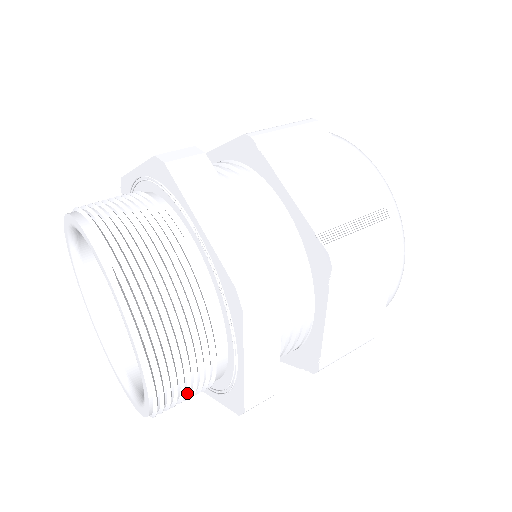
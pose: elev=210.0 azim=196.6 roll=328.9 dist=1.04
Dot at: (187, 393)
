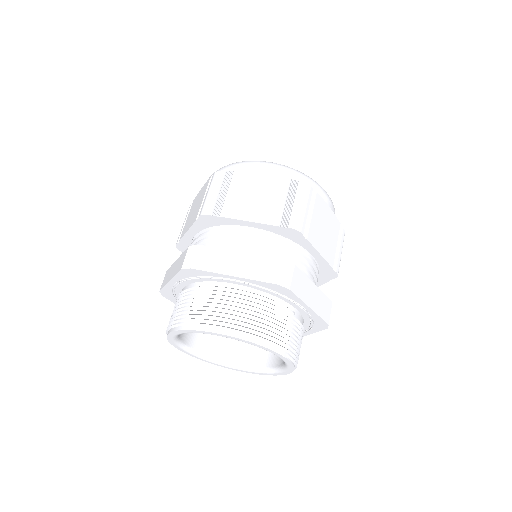
Dot at: occluded
